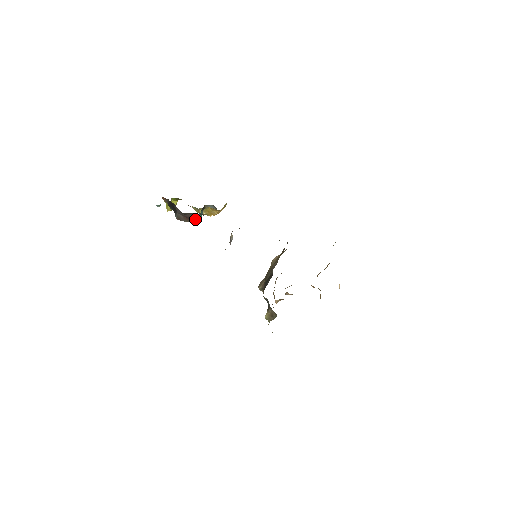
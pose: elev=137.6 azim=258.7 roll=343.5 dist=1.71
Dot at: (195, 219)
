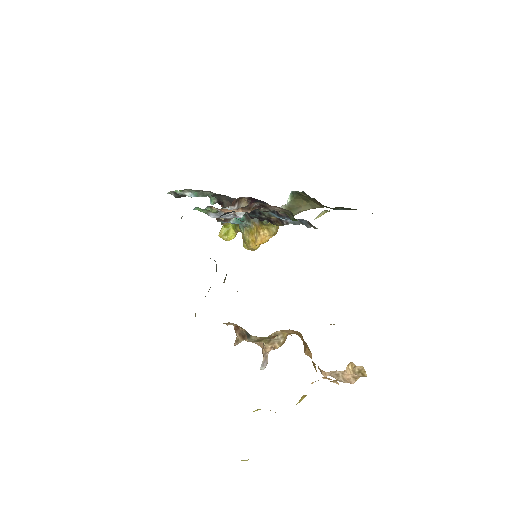
Dot at: occluded
